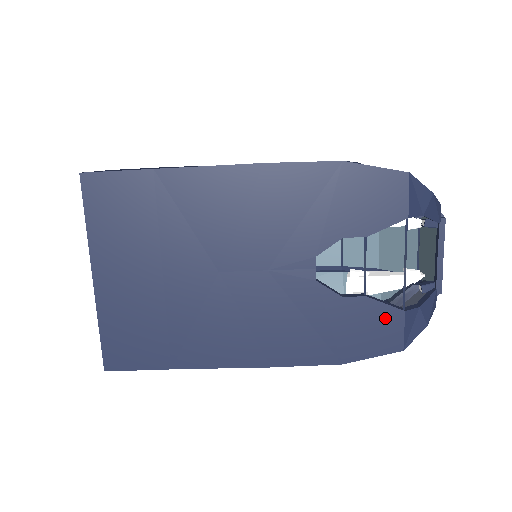
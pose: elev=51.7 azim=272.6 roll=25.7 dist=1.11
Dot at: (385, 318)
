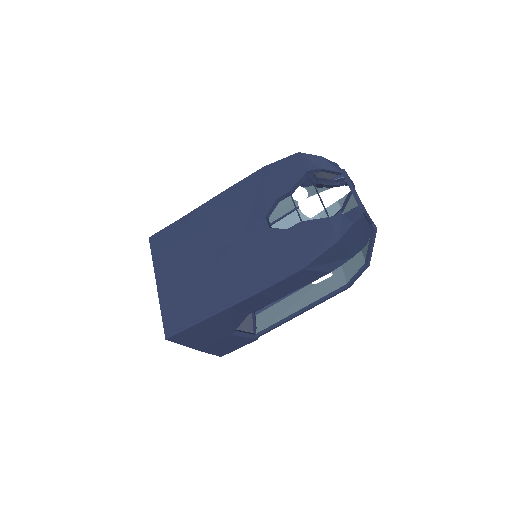
Dot at: (318, 228)
